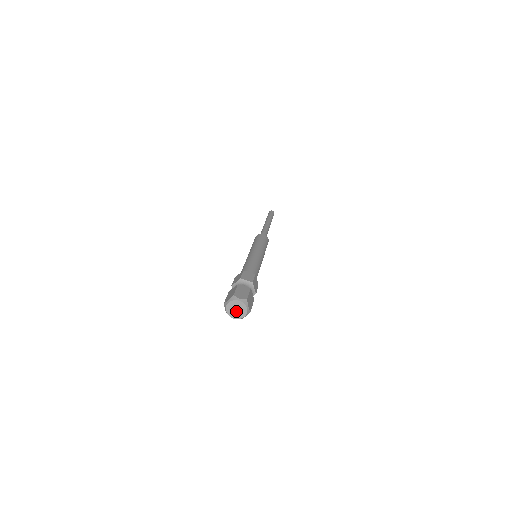
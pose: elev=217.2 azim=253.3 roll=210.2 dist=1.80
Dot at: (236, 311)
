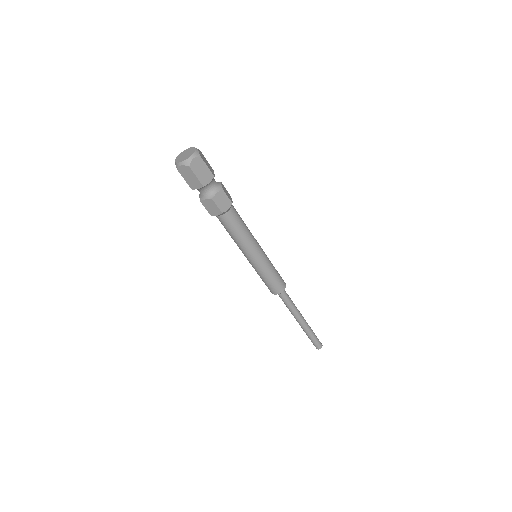
Dot at: (185, 156)
